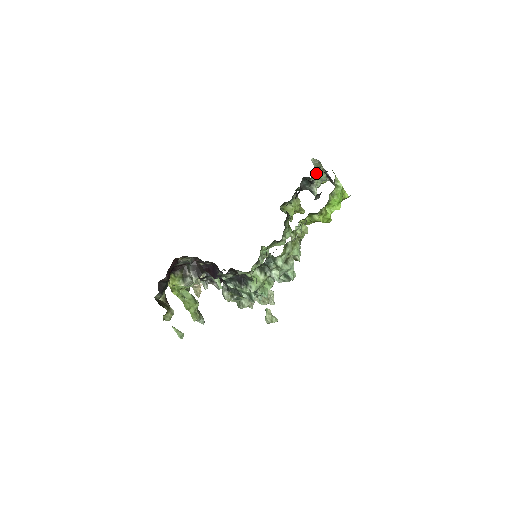
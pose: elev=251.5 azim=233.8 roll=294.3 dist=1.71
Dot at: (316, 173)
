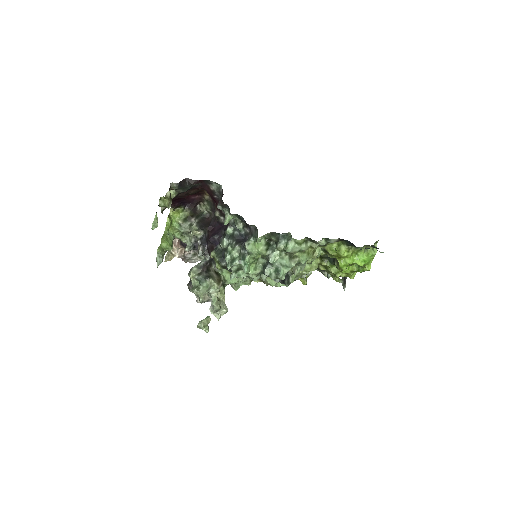
Dot at: occluded
